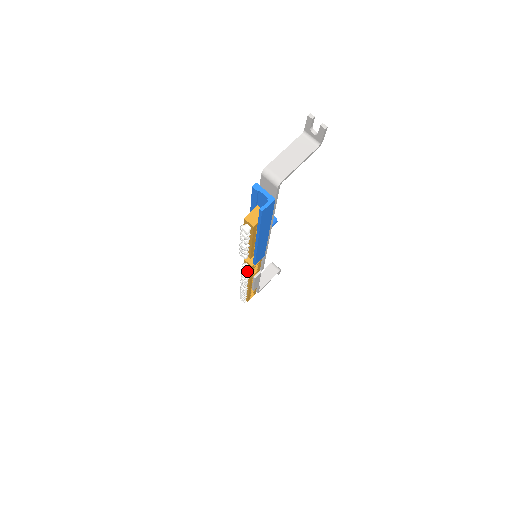
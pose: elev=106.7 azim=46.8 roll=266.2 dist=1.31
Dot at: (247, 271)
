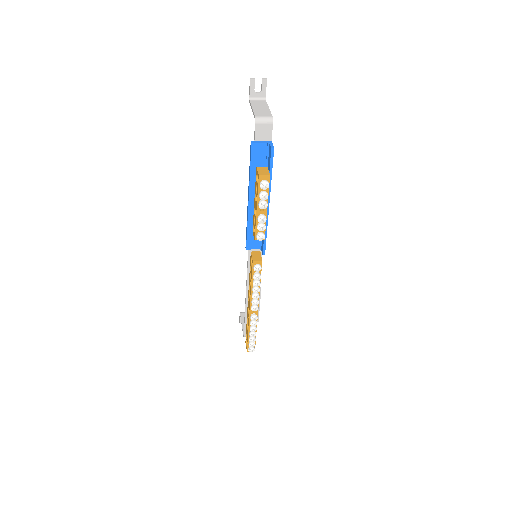
Dot at: (259, 274)
